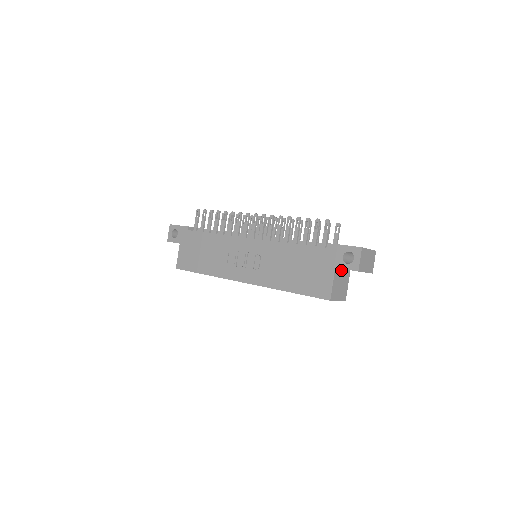
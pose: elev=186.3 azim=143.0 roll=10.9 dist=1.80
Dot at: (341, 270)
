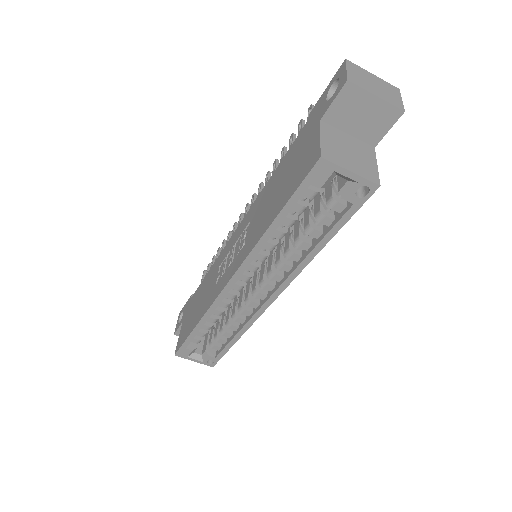
Dot at: (342, 133)
